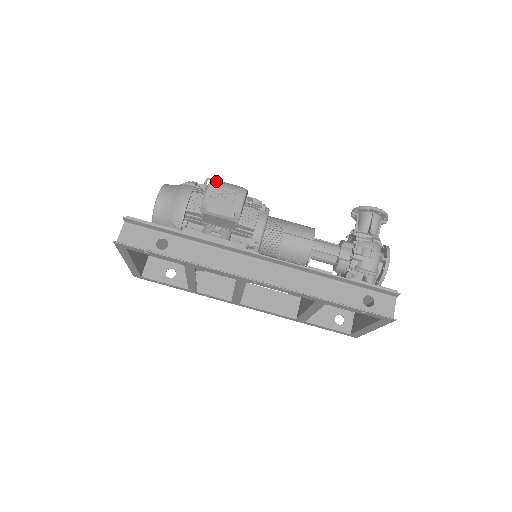
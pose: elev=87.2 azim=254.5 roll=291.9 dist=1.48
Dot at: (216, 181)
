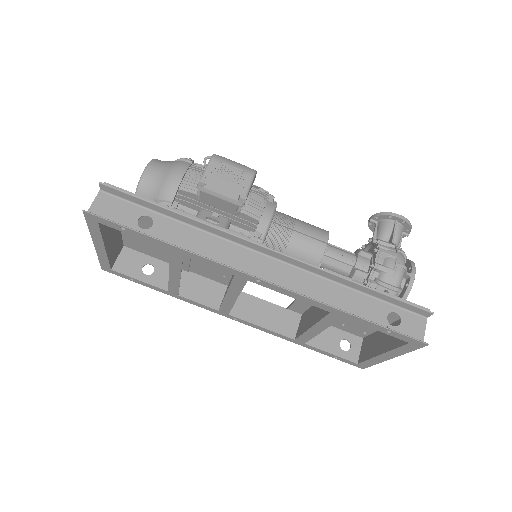
Dot at: (220, 156)
